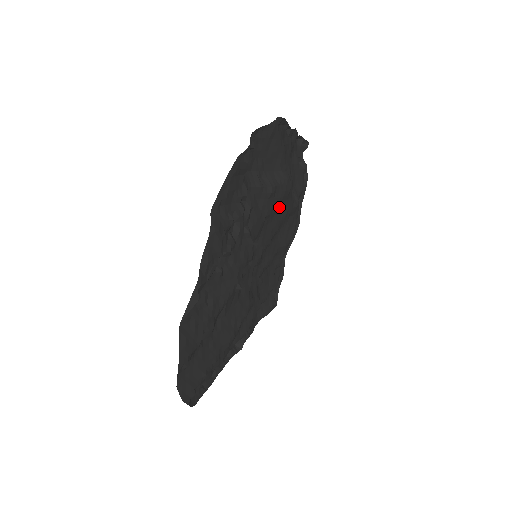
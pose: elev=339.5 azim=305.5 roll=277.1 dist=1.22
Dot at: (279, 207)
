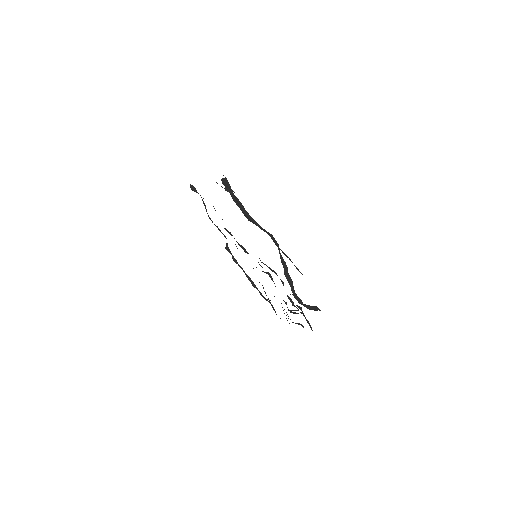
Dot at: occluded
